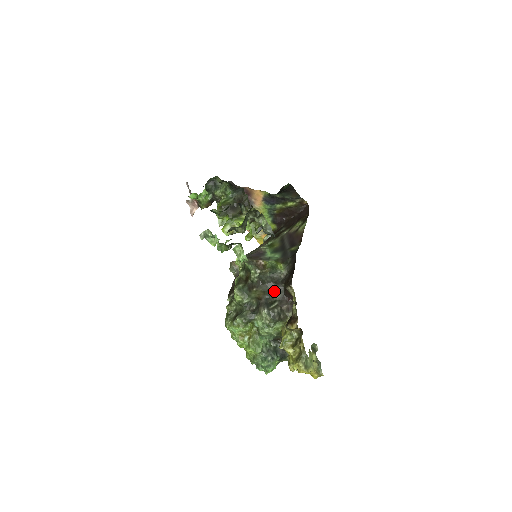
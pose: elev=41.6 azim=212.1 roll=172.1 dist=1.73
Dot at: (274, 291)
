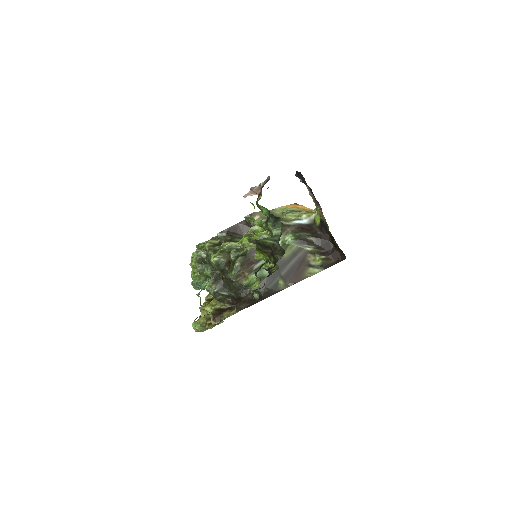
Dot at: (233, 290)
